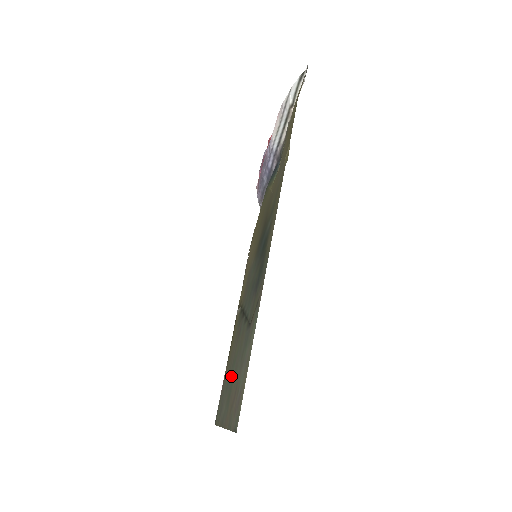
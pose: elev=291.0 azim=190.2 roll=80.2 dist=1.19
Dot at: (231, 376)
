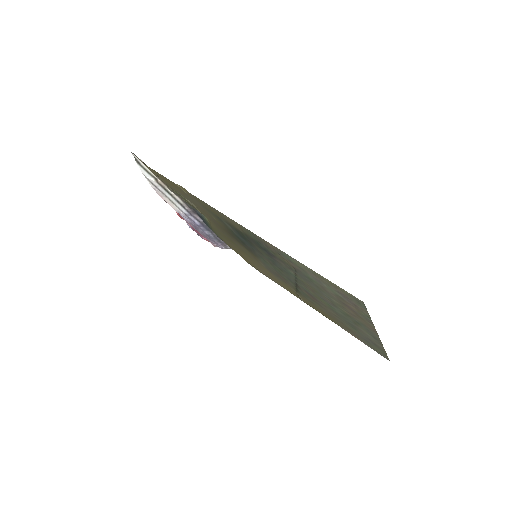
Dot at: (342, 316)
